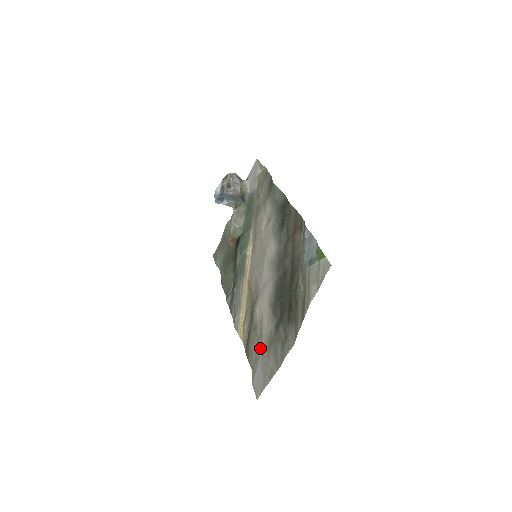
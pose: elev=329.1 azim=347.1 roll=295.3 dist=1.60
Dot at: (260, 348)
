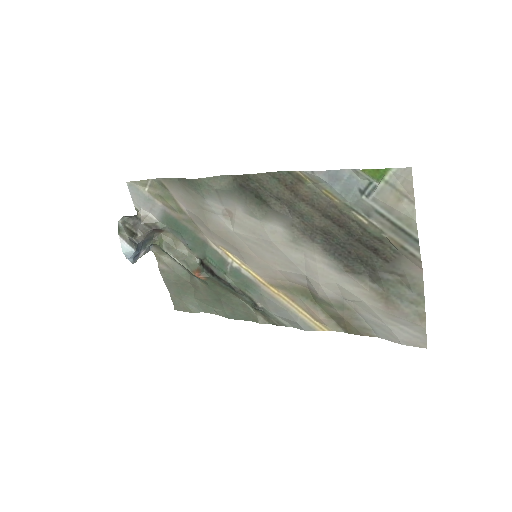
Dot at: (374, 313)
